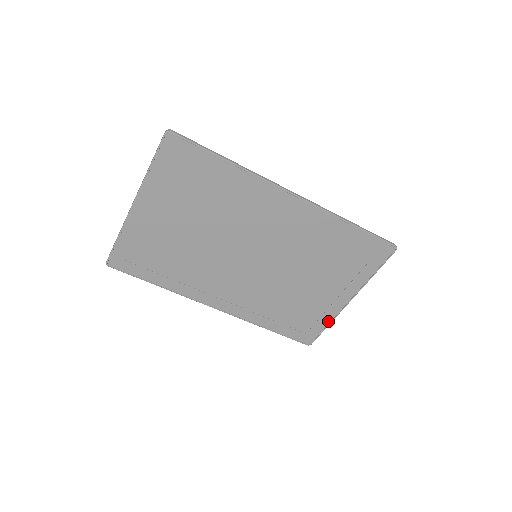
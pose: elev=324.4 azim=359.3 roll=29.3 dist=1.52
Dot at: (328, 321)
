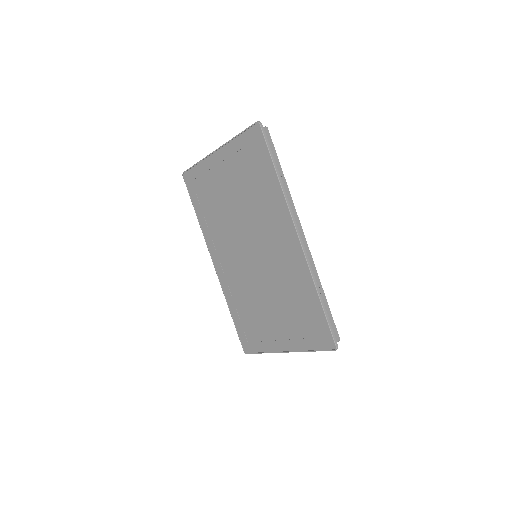
Dot at: (265, 350)
